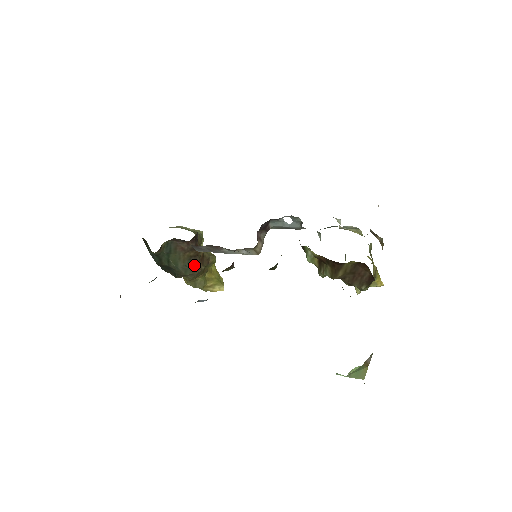
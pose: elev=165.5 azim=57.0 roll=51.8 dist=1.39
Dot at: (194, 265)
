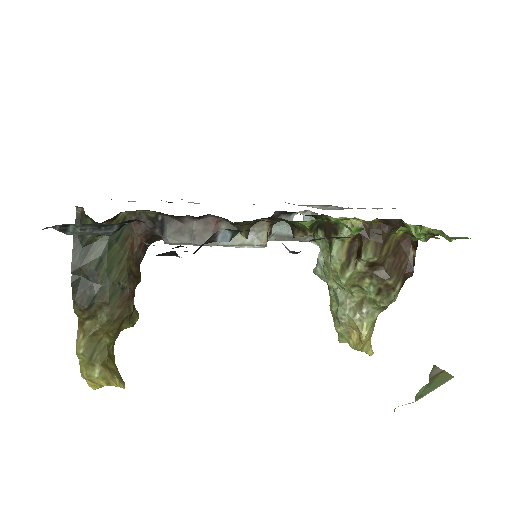
Dot at: (128, 290)
